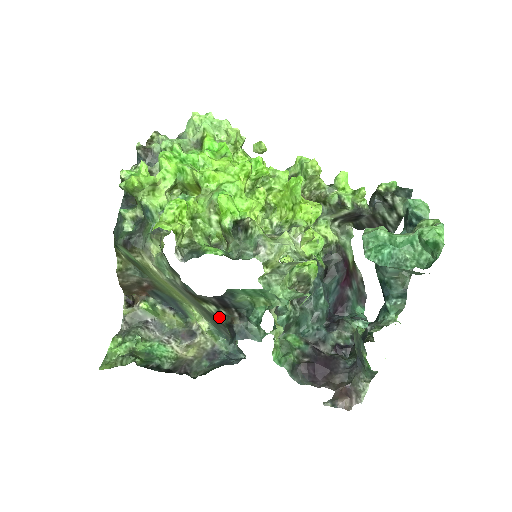
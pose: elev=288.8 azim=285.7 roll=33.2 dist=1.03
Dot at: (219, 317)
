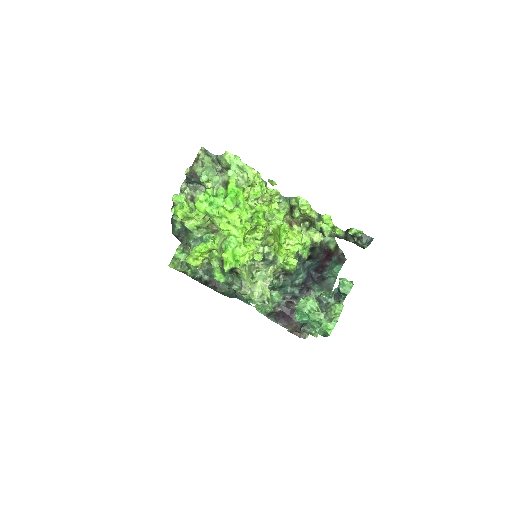
Dot at: occluded
